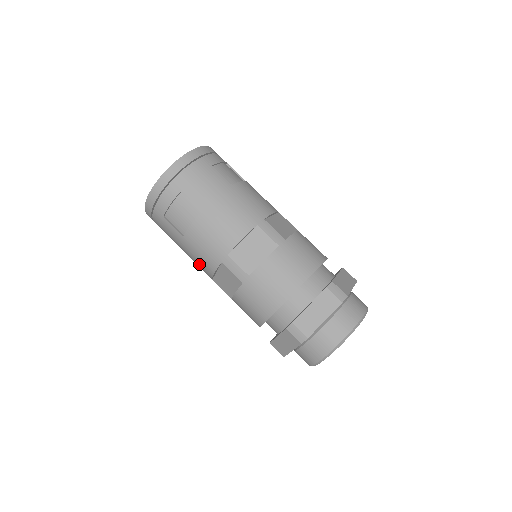
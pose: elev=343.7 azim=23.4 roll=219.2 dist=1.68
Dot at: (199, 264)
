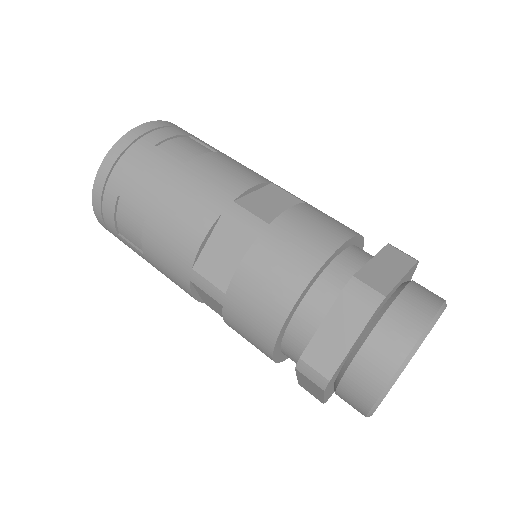
Dot at: occluded
